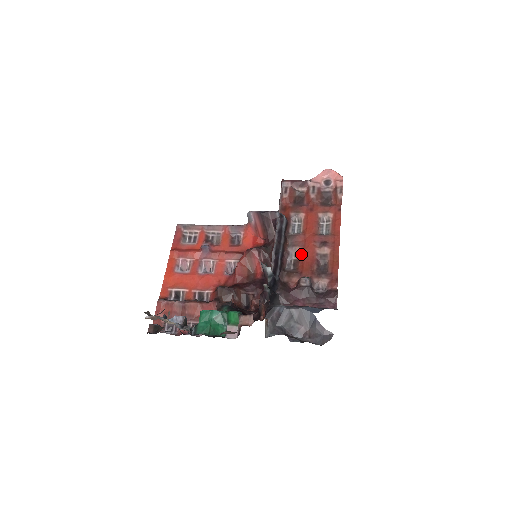
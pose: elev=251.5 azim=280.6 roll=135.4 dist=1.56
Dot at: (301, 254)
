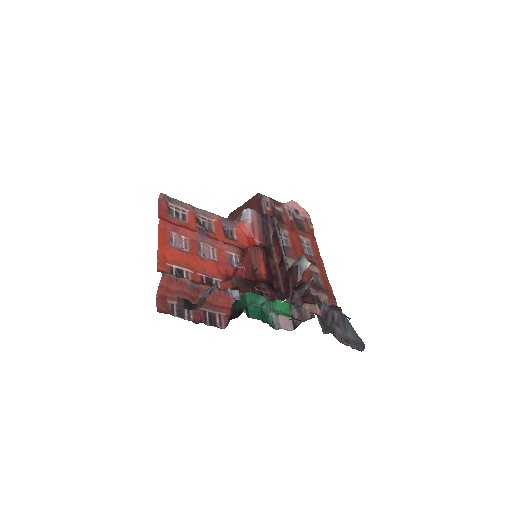
Dot at: occluded
